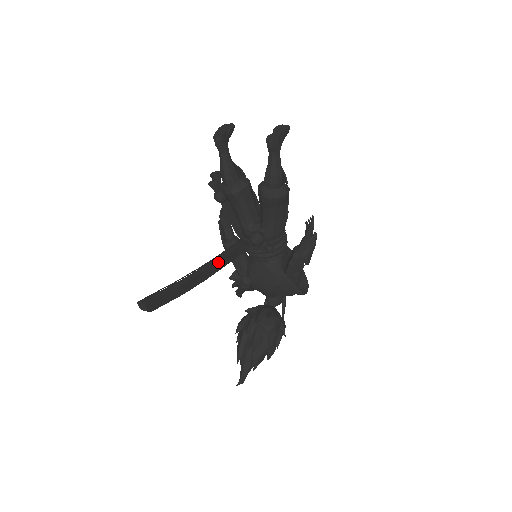
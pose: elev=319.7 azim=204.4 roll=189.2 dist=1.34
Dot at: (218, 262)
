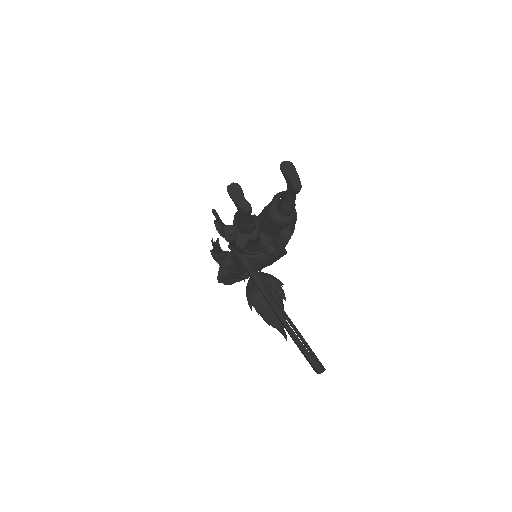
Dot at: (269, 290)
